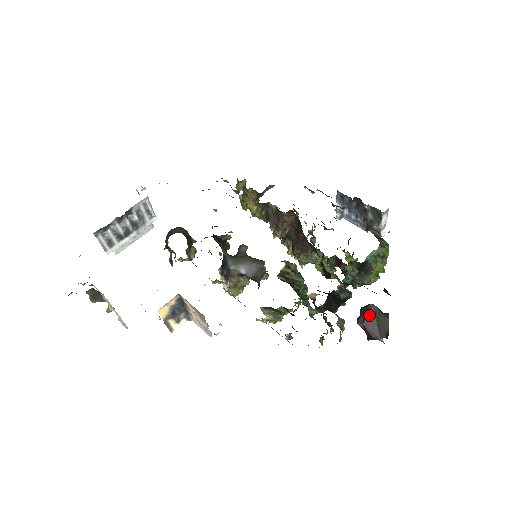
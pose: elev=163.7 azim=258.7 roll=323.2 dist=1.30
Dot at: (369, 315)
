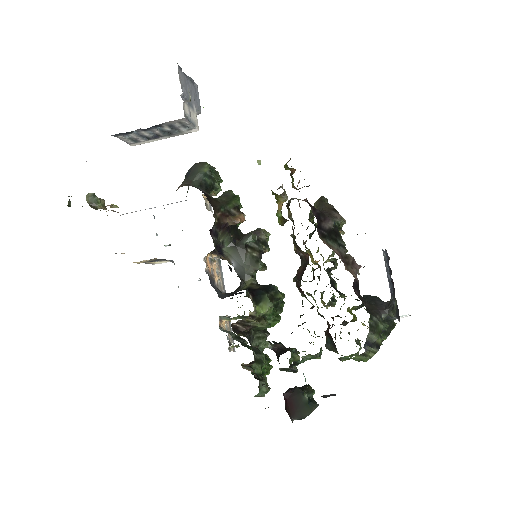
Dot at: (296, 399)
